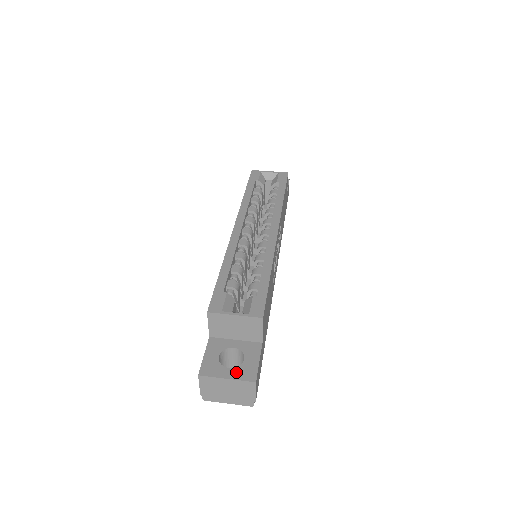
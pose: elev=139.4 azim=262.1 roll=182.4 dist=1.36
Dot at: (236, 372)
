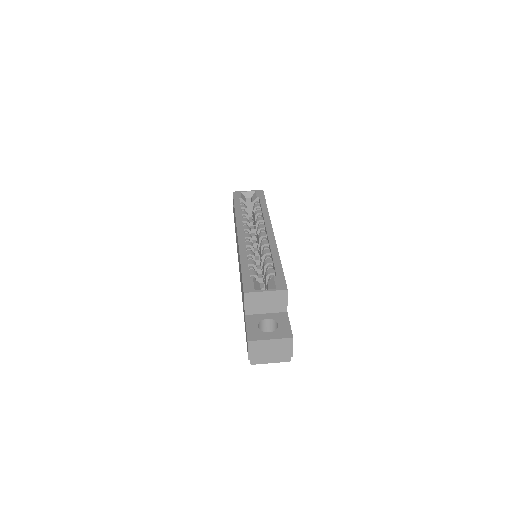
Dot at: (276, 334)
